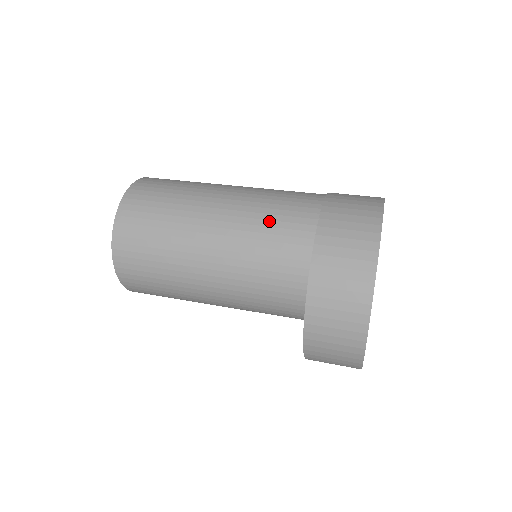
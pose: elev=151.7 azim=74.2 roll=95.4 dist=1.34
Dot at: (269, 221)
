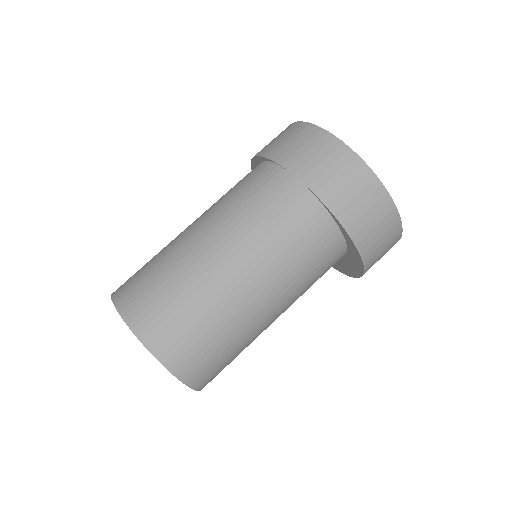
Dot at: (284, 233)
